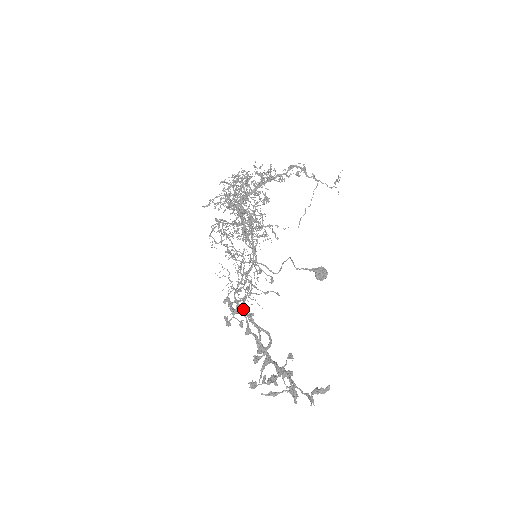
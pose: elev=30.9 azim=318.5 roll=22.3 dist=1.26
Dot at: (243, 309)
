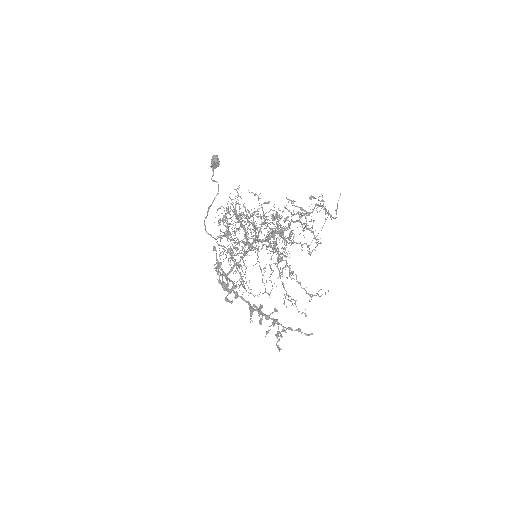
Dot at: occluded
